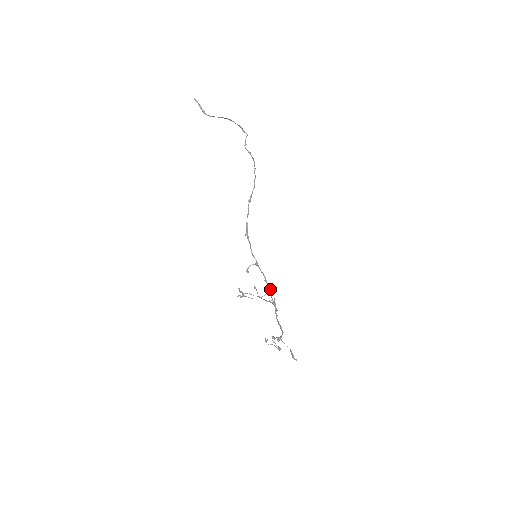
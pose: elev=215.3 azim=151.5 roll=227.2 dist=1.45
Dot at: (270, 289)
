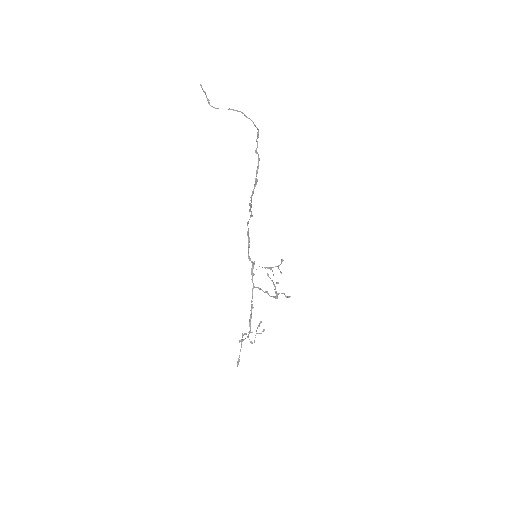
Dot at: (262, 290)
